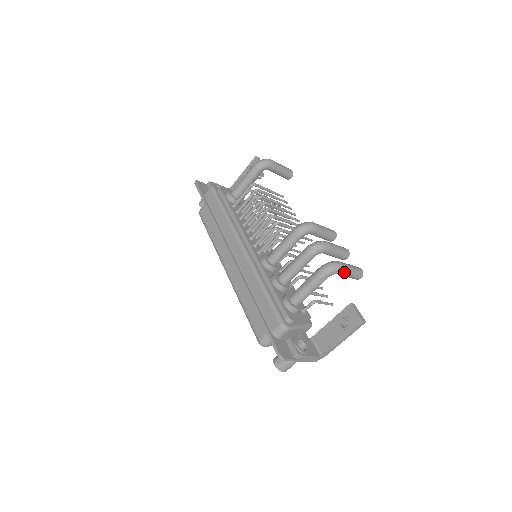
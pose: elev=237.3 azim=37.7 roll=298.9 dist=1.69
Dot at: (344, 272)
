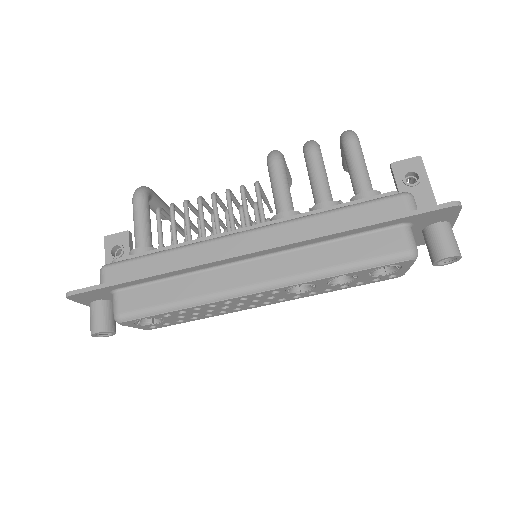
Dot at: occluded
